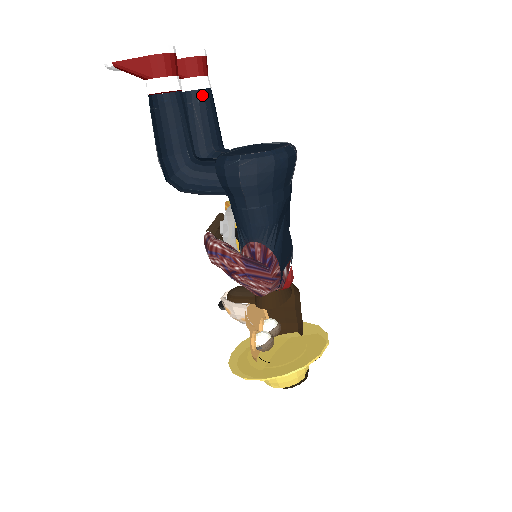
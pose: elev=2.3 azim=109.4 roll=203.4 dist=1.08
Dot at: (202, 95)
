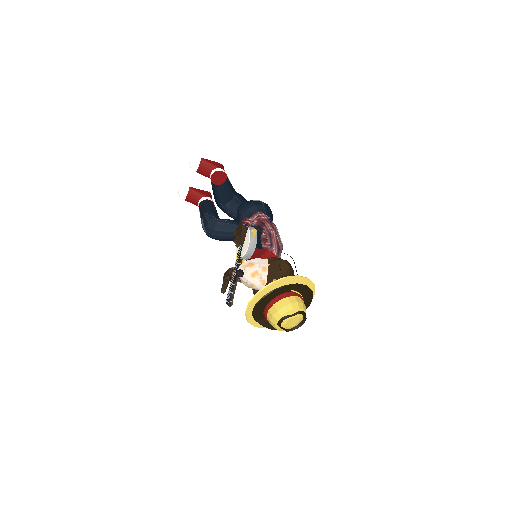
Dot at: occluded
